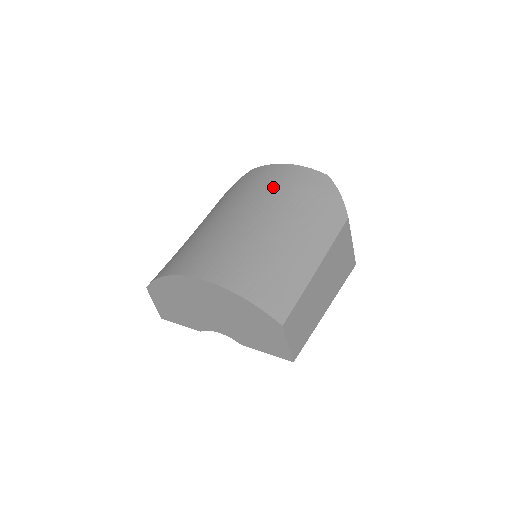
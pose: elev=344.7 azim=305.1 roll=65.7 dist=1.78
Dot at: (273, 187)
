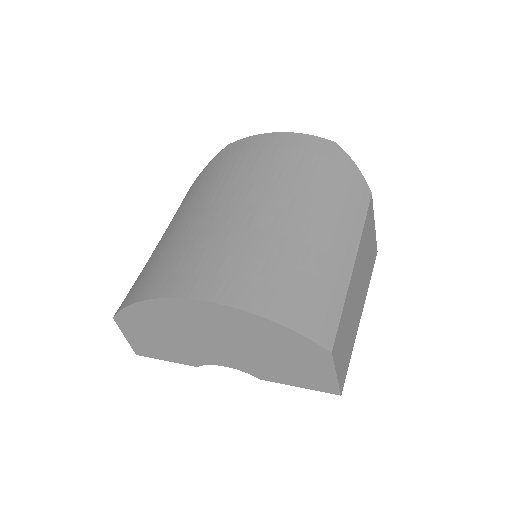
Dot at: (269, 163)
